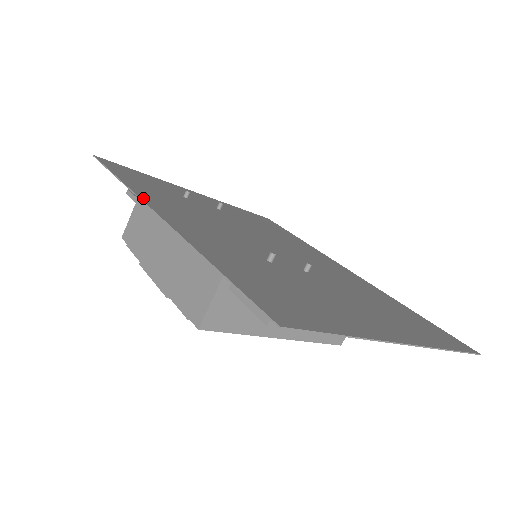
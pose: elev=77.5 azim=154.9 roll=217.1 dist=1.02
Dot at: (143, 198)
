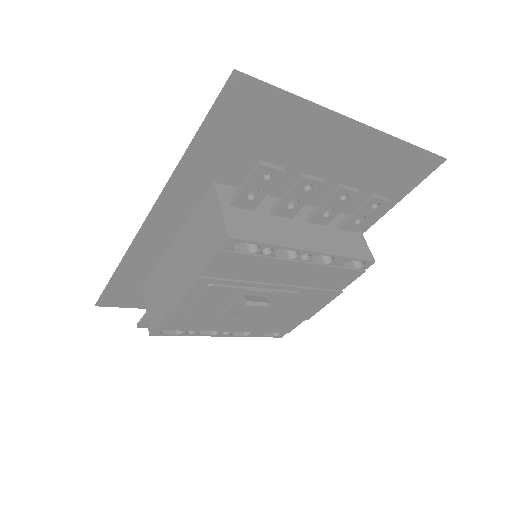
Dot at: (138, 238)
